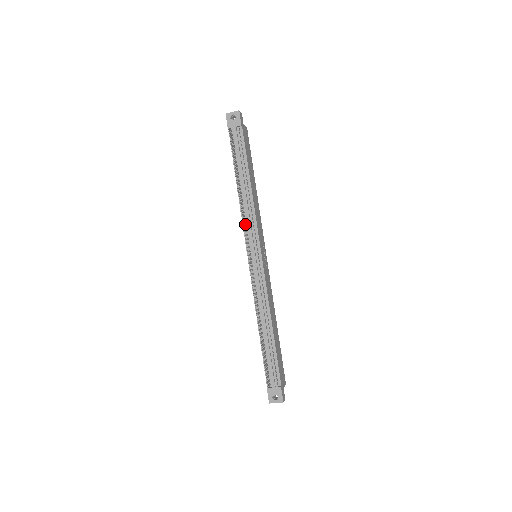
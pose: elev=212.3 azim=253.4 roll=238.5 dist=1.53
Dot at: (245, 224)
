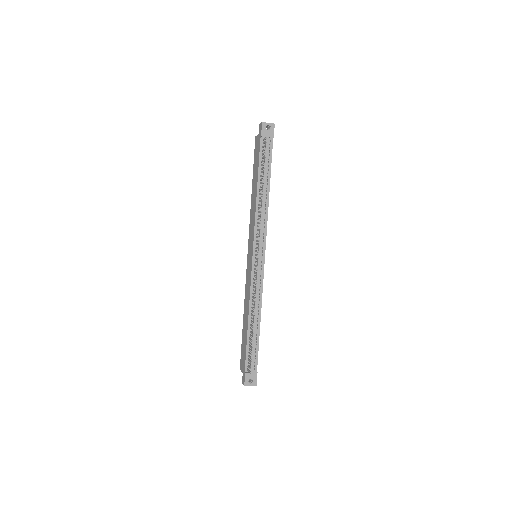
Dot at: (257, 227)
